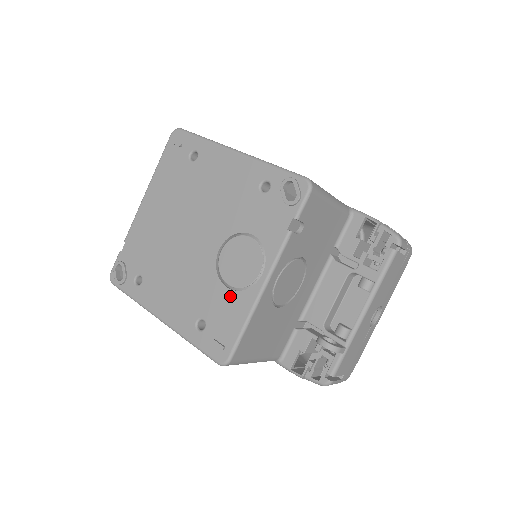
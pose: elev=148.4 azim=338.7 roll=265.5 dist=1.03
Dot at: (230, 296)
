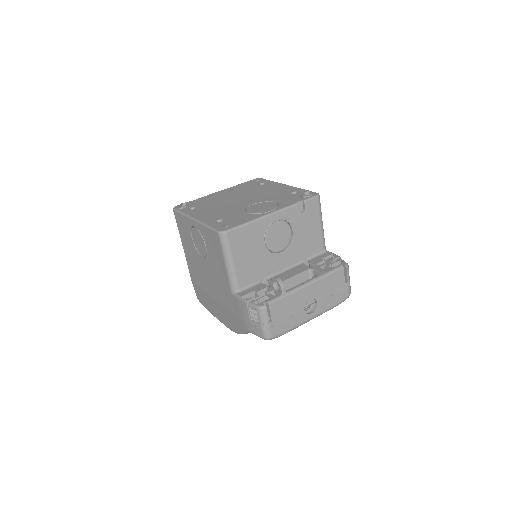
Dot at: (247, 215)
